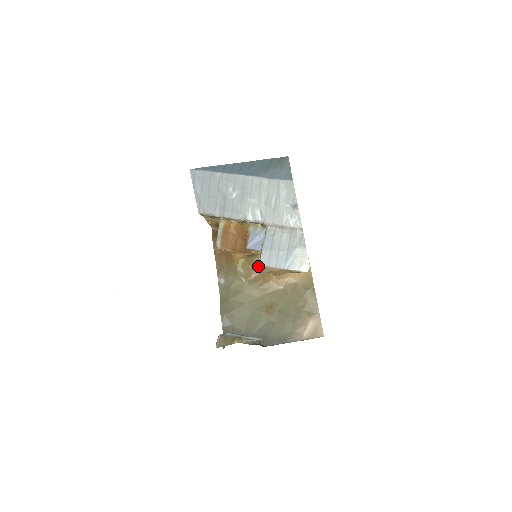
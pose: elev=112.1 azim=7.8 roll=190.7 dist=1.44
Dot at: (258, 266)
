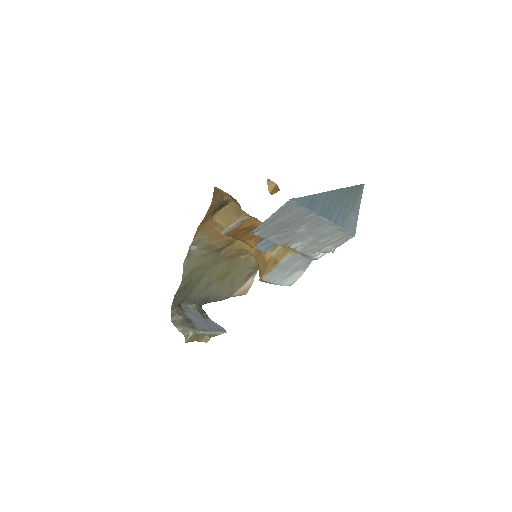
Dot at: occluded
